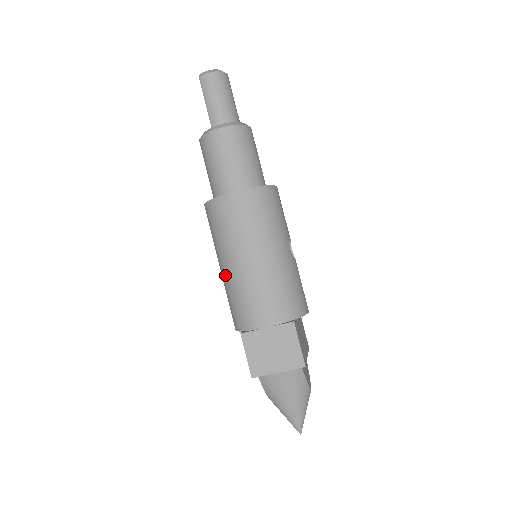
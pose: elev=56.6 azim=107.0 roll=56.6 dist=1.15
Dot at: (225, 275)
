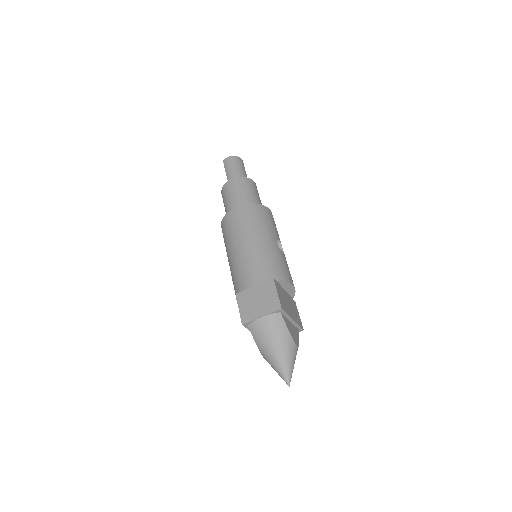
Dot at: (230, 263)
